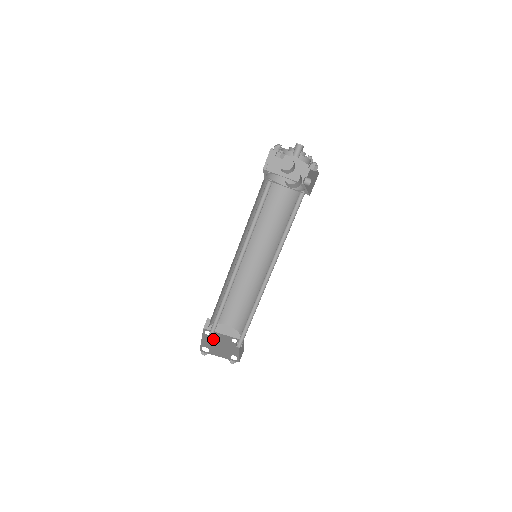
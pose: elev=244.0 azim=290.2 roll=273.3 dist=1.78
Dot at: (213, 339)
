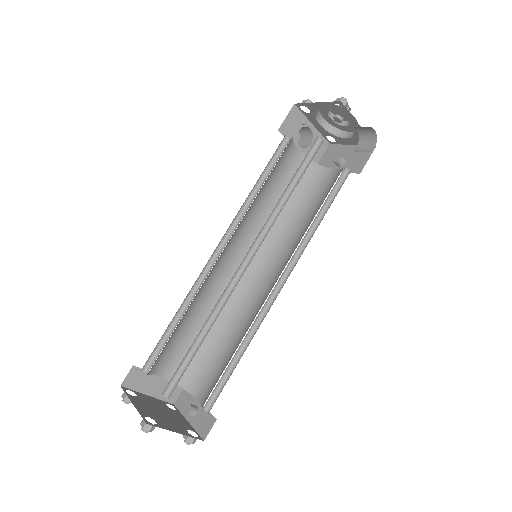
Dot at: (146, 403)
